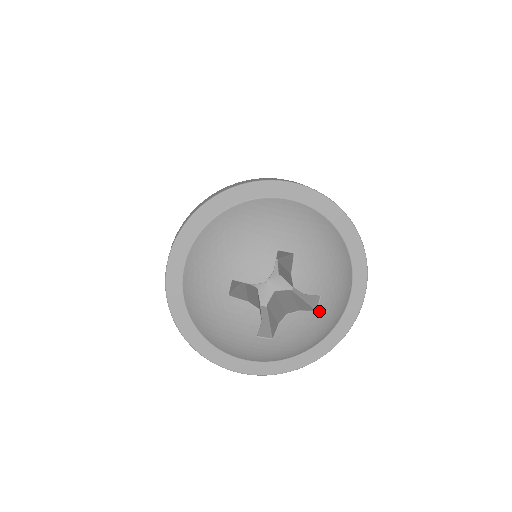
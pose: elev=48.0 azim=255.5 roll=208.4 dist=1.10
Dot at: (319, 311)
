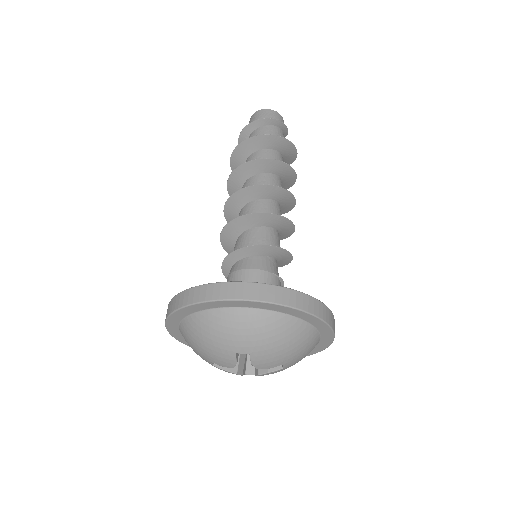
Dot at: (286, 367)
